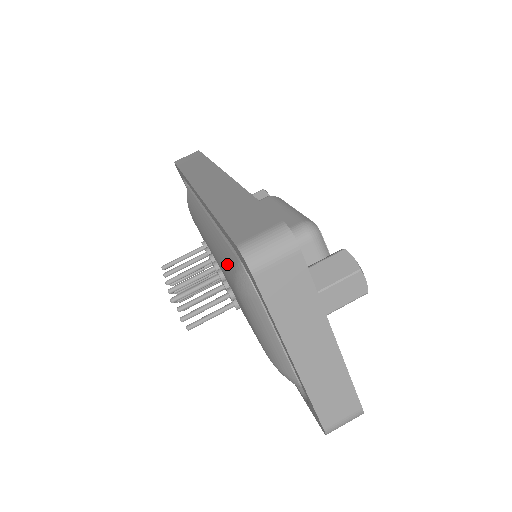
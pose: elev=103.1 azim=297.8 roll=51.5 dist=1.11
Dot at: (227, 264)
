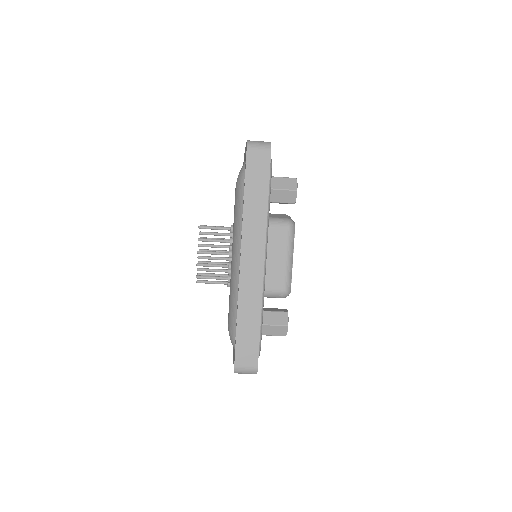
Dot at: (231, 318)
